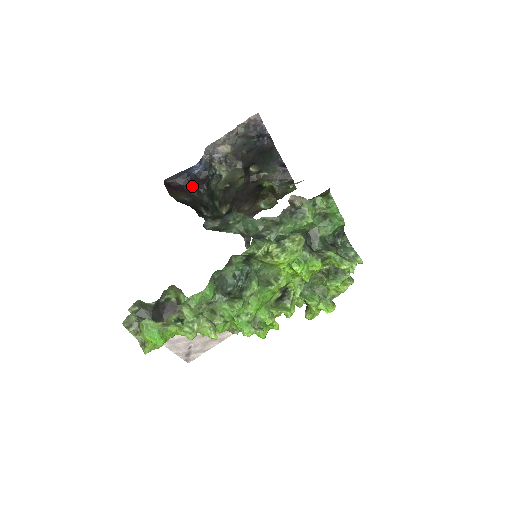
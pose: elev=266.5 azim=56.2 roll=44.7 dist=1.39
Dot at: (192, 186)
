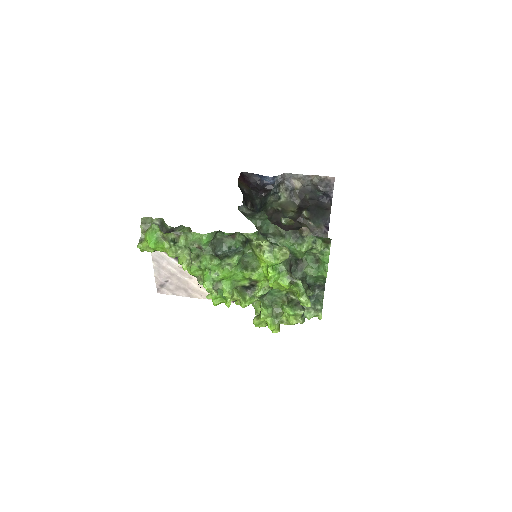
Dot at: (256, 188)
